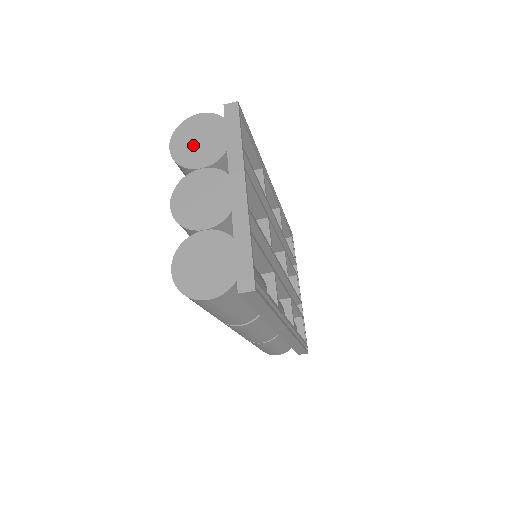
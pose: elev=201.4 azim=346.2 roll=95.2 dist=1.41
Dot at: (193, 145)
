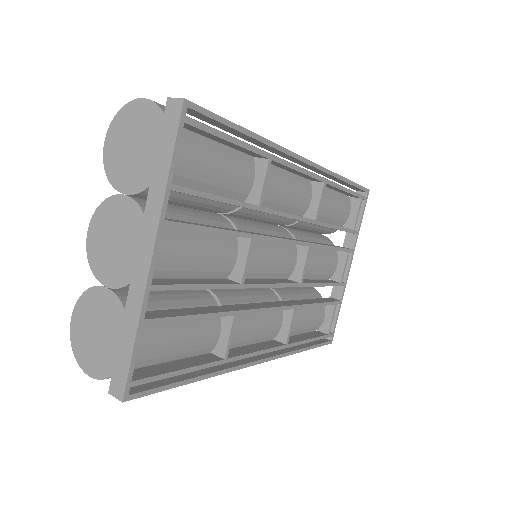
Dot at: (125, 151)
